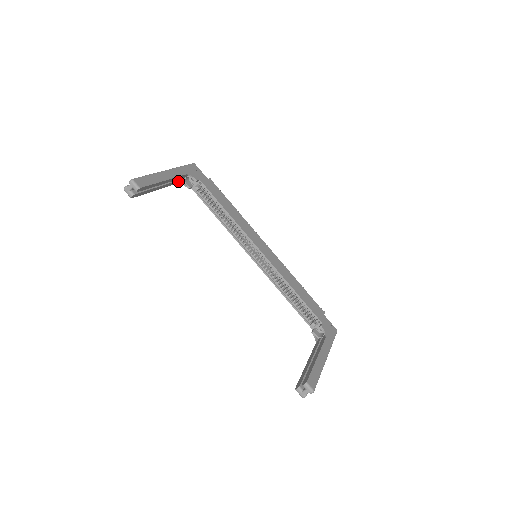
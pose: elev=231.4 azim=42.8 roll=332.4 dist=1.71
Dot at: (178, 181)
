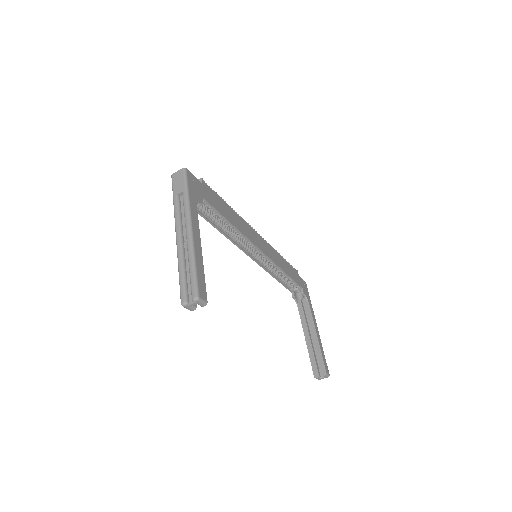
Dot at: occluded
